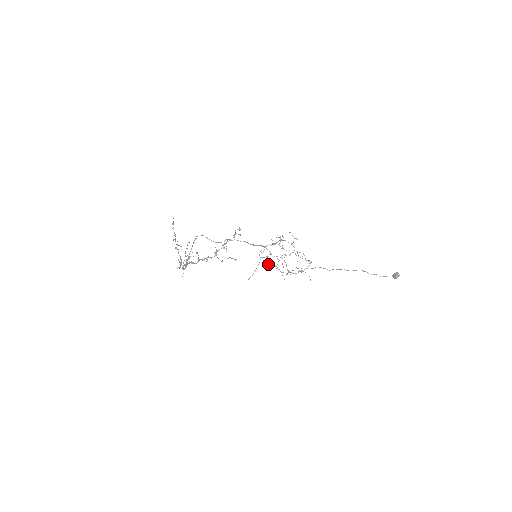
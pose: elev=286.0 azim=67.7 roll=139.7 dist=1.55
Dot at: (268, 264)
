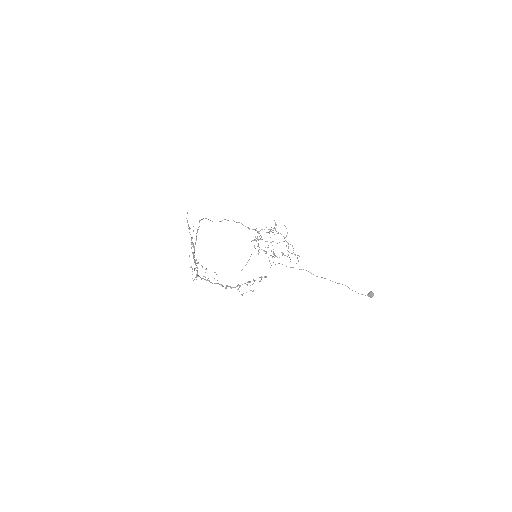
Dot at: occluded
